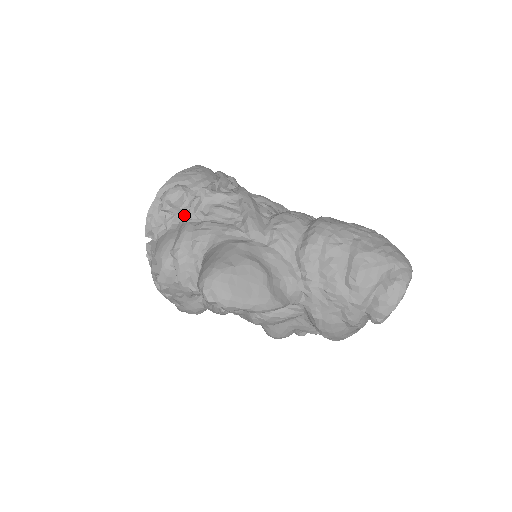
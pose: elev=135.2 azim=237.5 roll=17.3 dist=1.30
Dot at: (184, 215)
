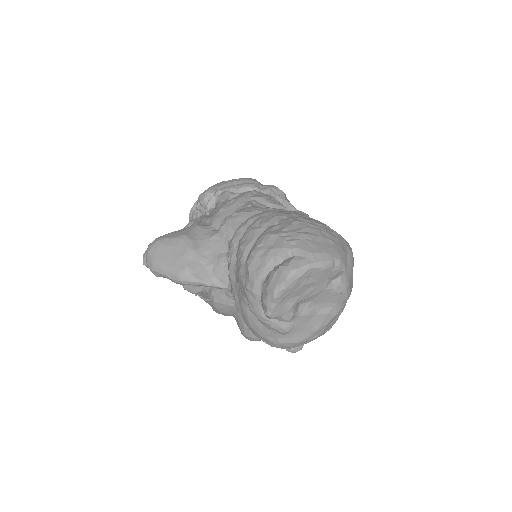
Dot at: occluded
